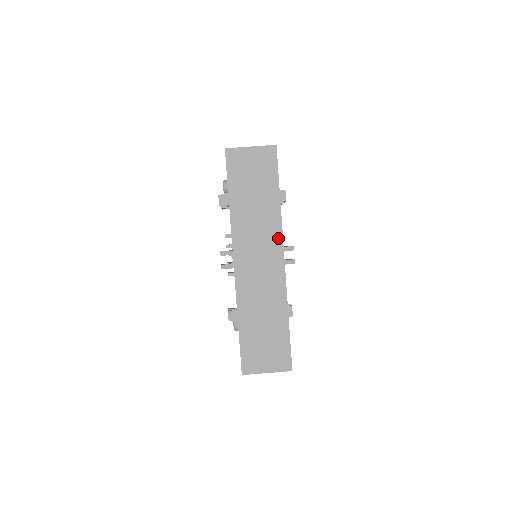
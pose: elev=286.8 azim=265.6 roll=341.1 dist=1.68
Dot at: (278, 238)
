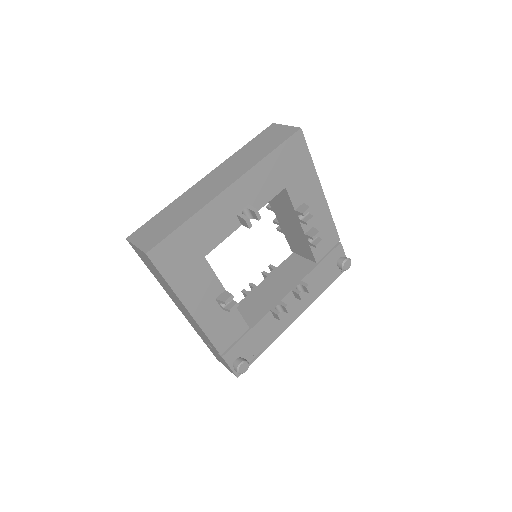
Dot at: (241, 174)
